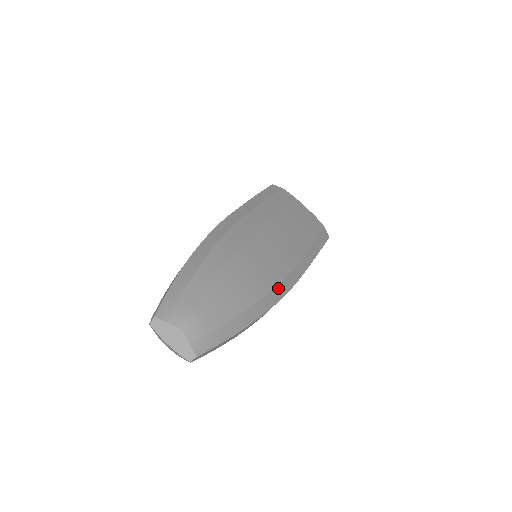
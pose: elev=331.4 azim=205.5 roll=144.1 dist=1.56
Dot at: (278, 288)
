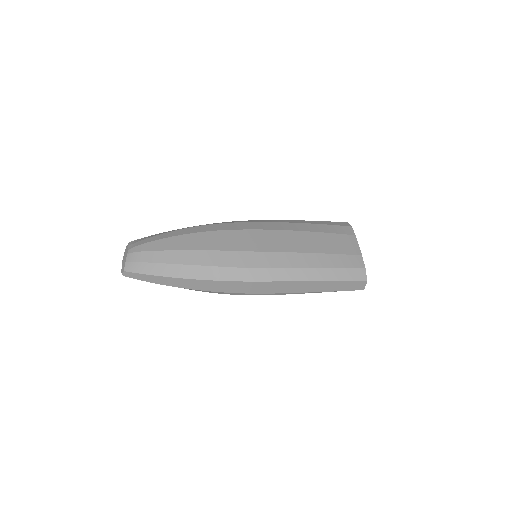
Dot at: (226, 270)
